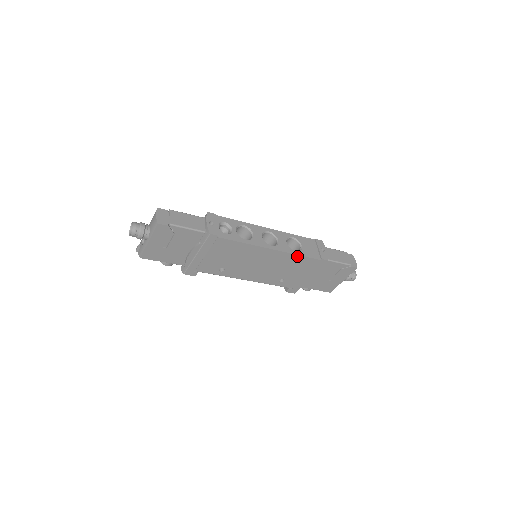
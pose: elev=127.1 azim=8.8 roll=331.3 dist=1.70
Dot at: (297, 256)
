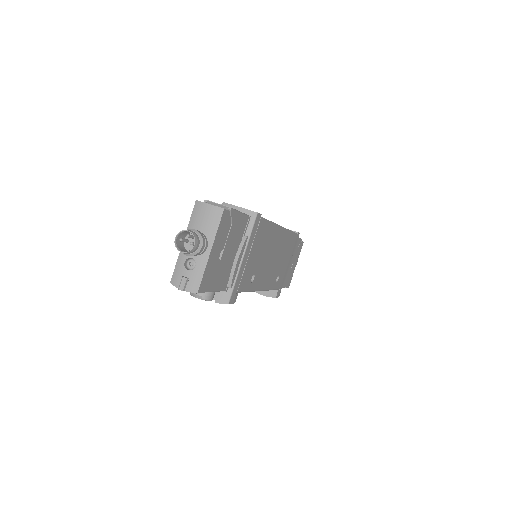
Dot at: (290, 233)
